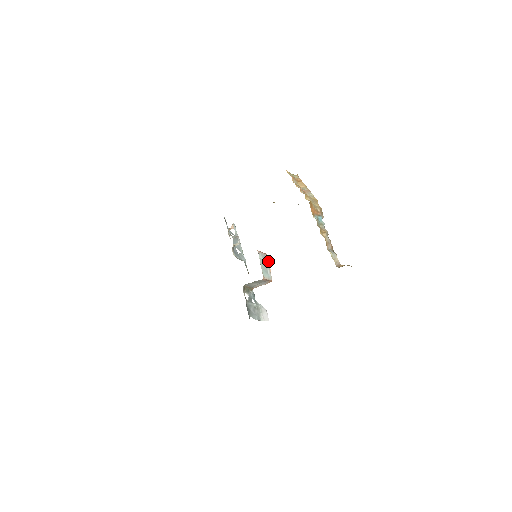
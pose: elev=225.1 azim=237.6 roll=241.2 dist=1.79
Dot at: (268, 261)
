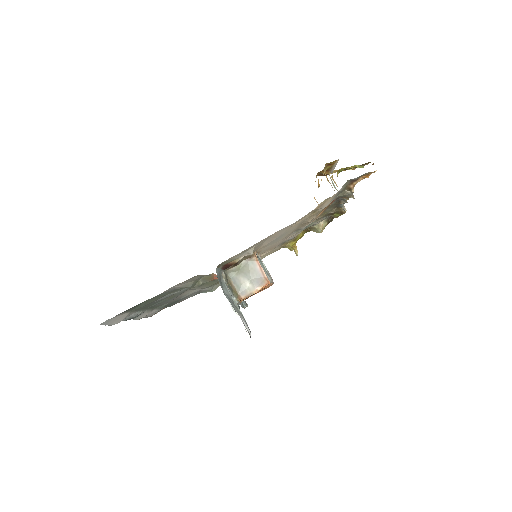
Dot at: (272, 280)
